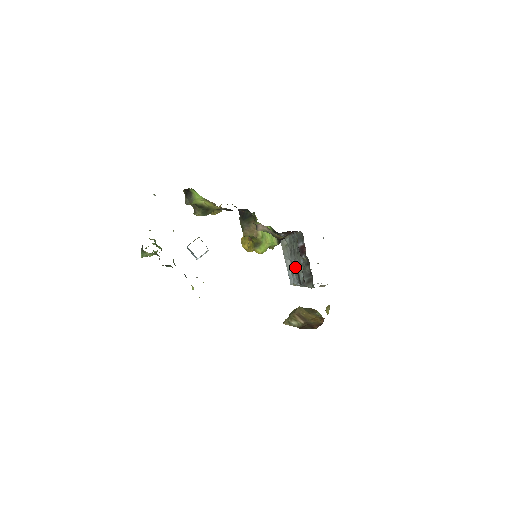
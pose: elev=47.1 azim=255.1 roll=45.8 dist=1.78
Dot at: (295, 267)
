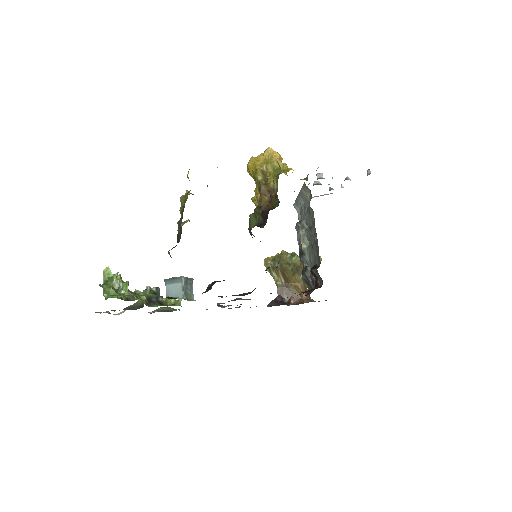
Dot at: (304, 227)
